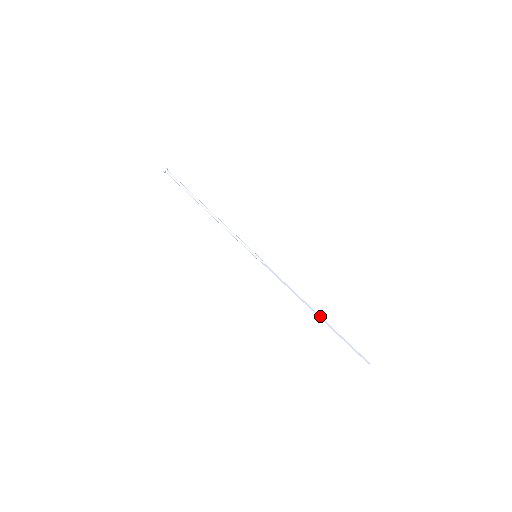
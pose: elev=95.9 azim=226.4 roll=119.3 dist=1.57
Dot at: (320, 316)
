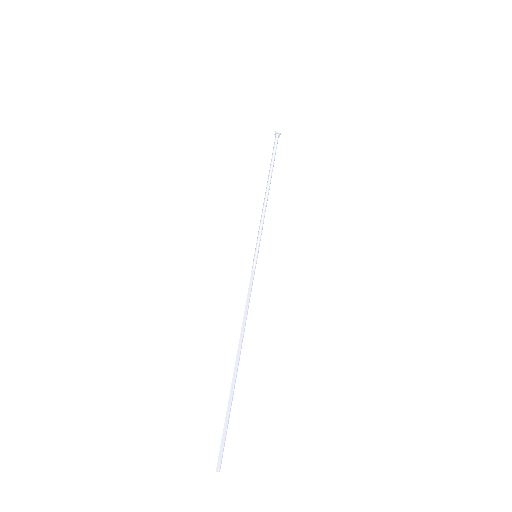
Dot at: (238, 365)
